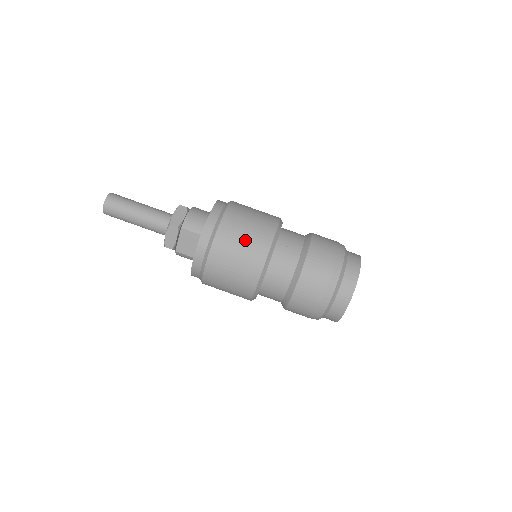
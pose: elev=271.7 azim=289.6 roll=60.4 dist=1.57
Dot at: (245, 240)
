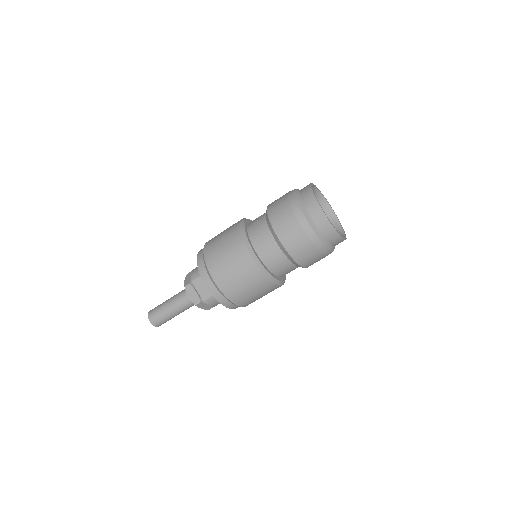
Dot at: (223, 244)
